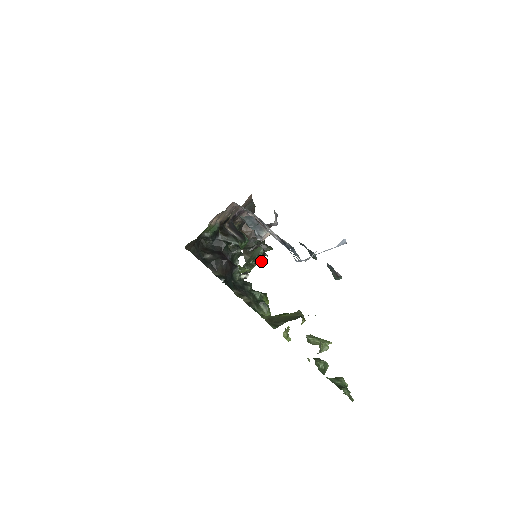
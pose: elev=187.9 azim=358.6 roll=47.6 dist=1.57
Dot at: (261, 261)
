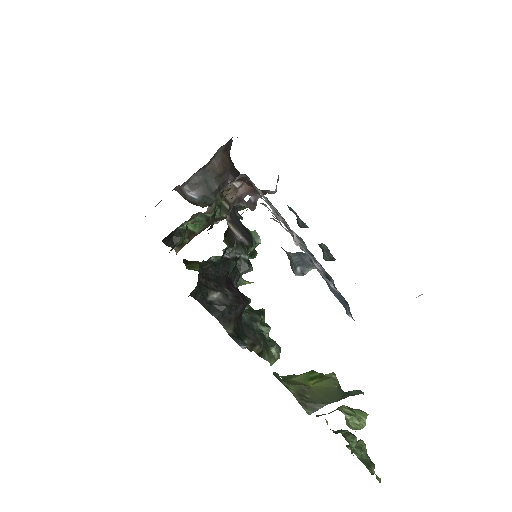
Dot at: (255, 255)
